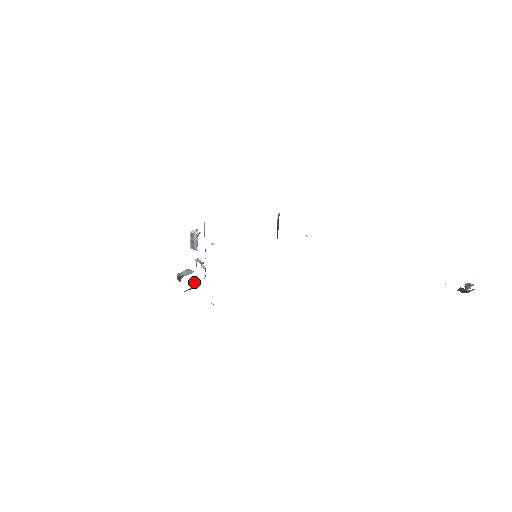
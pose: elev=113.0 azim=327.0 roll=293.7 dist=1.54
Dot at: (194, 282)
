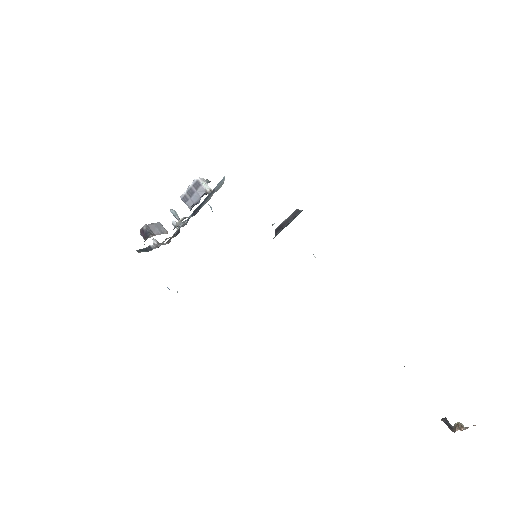
Dot at: (155, 241)
